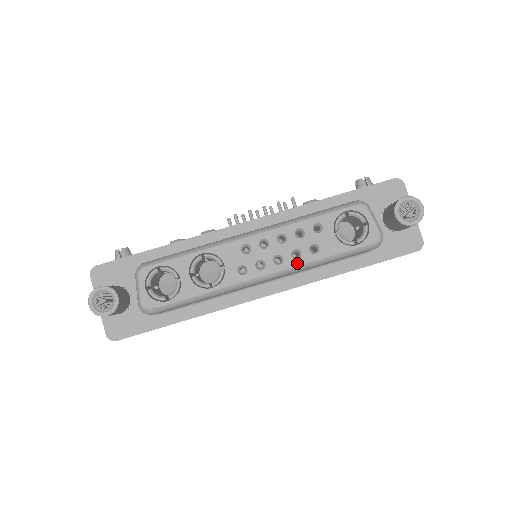
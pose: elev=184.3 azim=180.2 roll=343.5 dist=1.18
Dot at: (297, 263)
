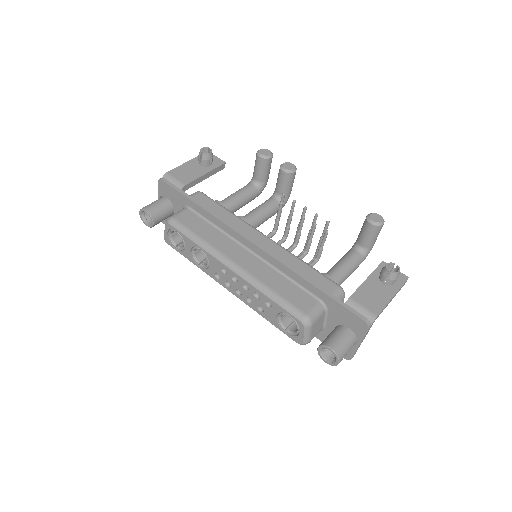
Dot at: (247, 304)
